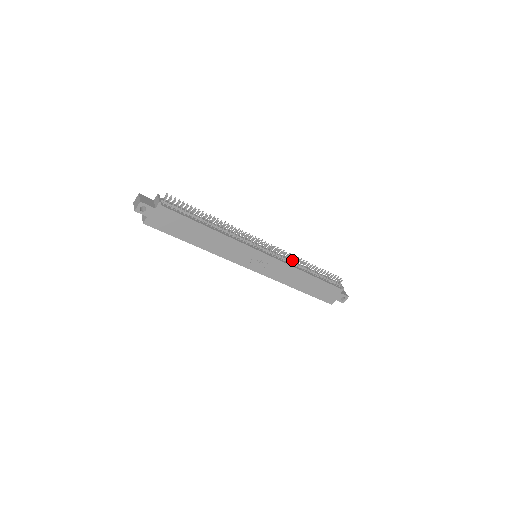
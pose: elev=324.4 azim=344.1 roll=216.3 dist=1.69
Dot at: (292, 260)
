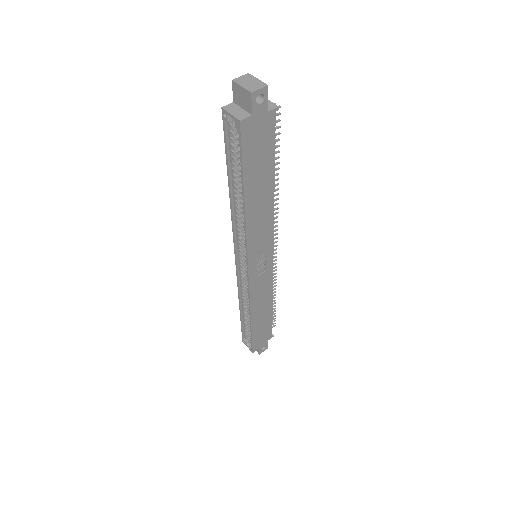
Dot at: occluded
